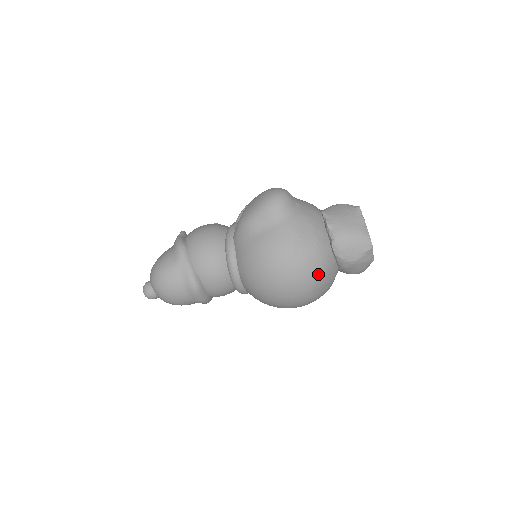
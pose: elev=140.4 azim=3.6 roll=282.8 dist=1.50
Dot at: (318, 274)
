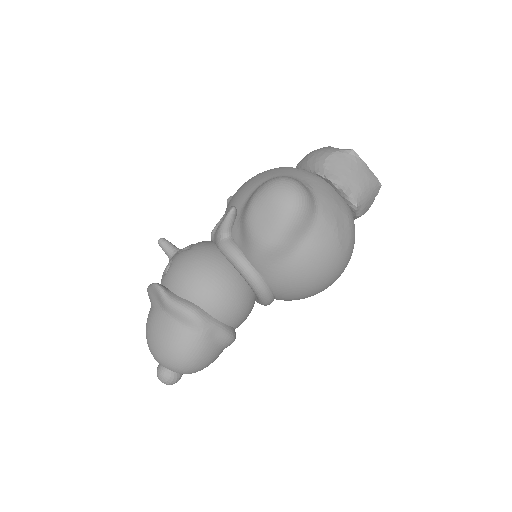
Dot at: occluded
